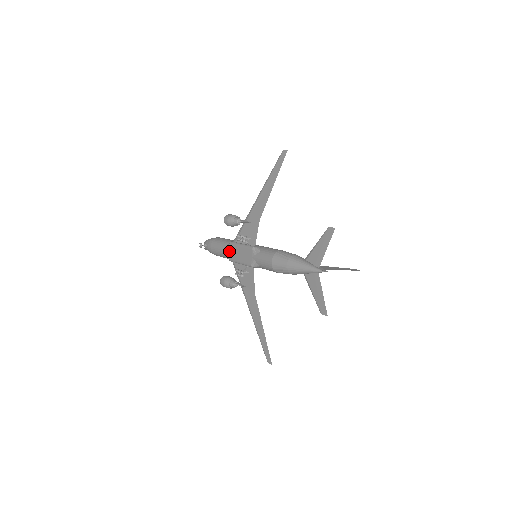
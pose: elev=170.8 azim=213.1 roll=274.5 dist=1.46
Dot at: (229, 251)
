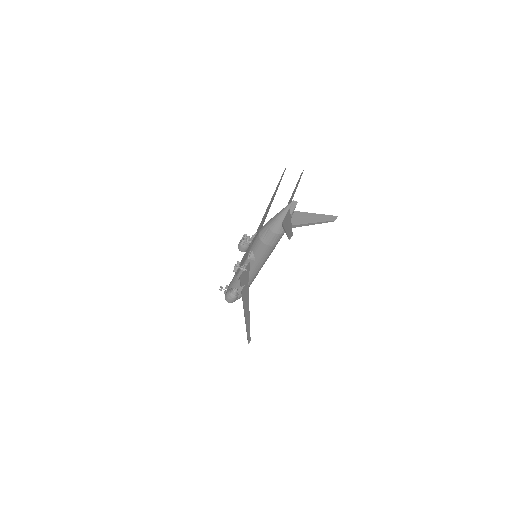
Dot at: (238, 269)
